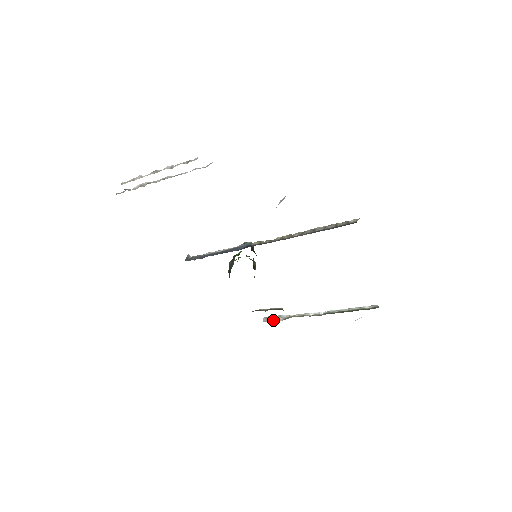
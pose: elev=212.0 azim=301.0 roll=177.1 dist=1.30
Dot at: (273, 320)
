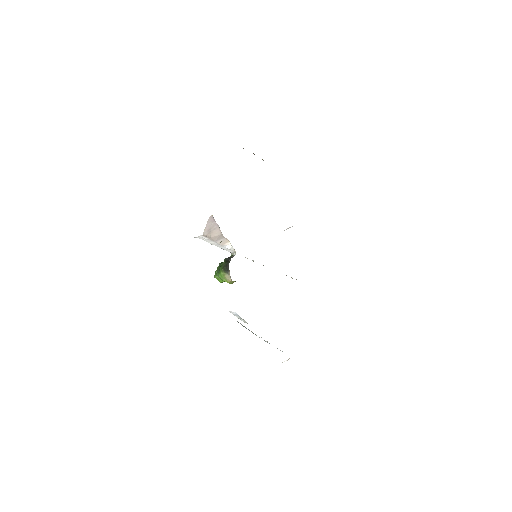
Dot at: occluded
